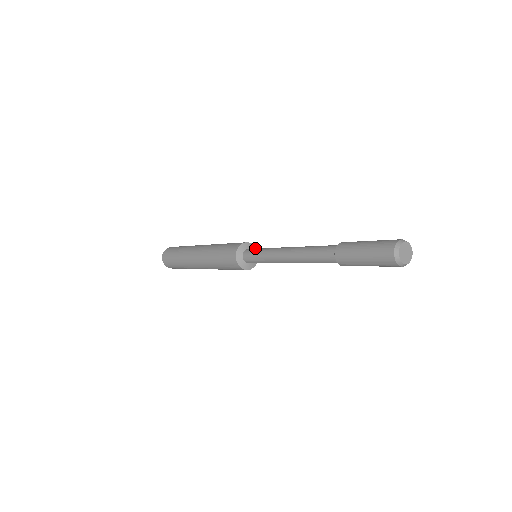
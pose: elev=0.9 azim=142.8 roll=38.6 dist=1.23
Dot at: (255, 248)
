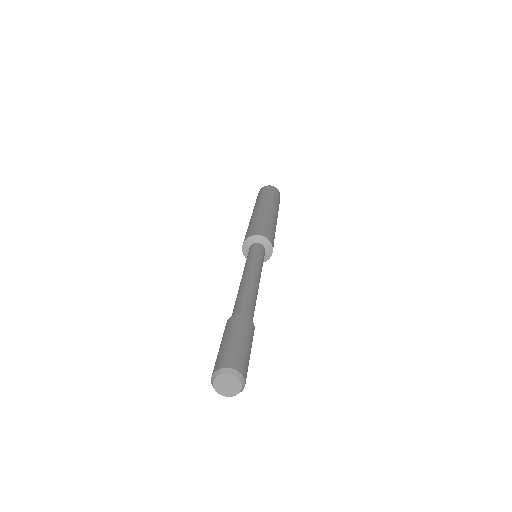
Dot at: (271, 251)
